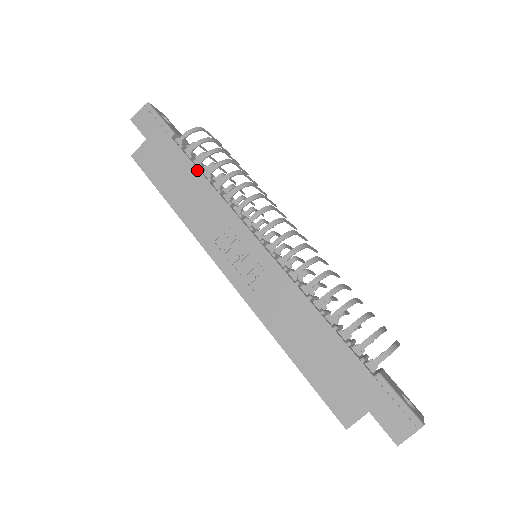
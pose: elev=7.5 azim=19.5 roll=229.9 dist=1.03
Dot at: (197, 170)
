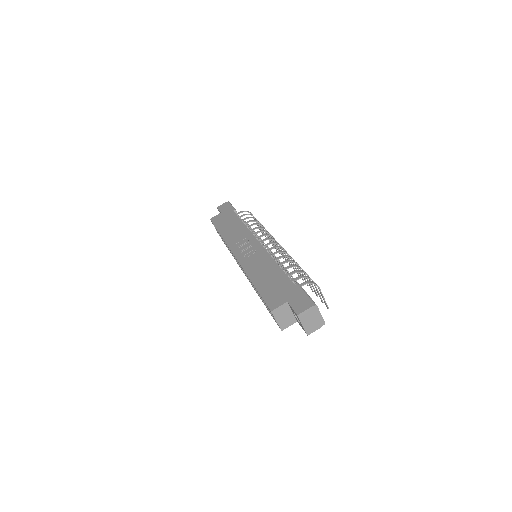
Dot at: (240, 220)
